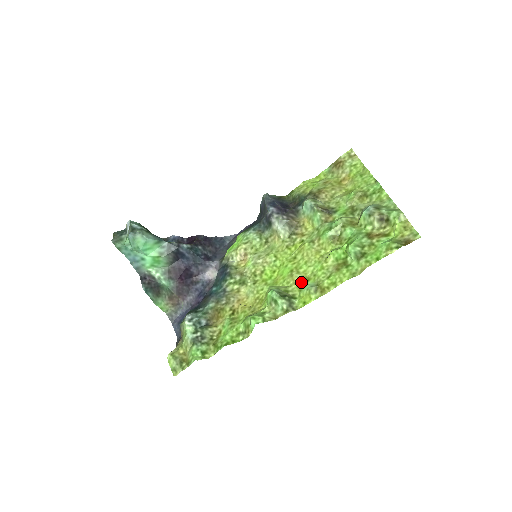
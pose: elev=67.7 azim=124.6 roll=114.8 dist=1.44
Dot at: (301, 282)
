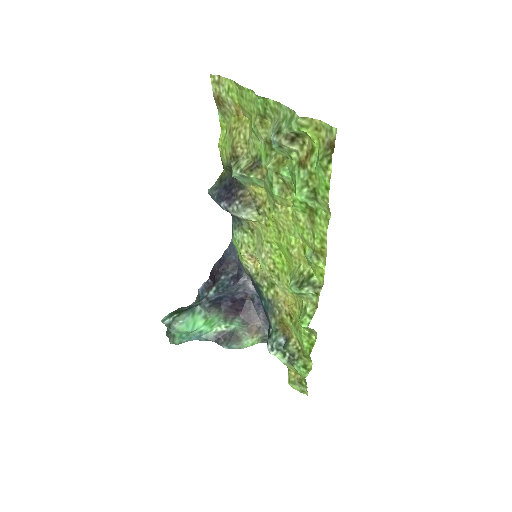
Dot at: (302, 256)
